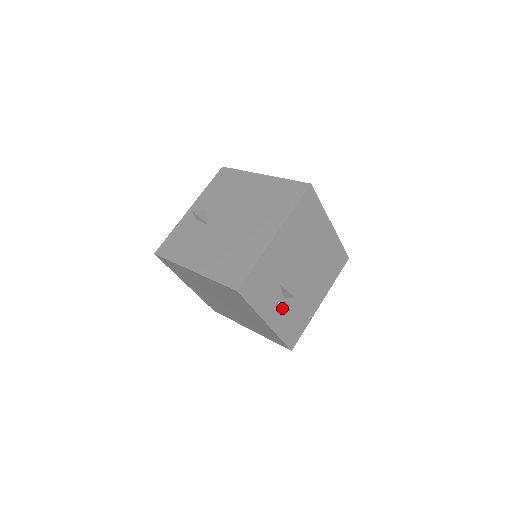
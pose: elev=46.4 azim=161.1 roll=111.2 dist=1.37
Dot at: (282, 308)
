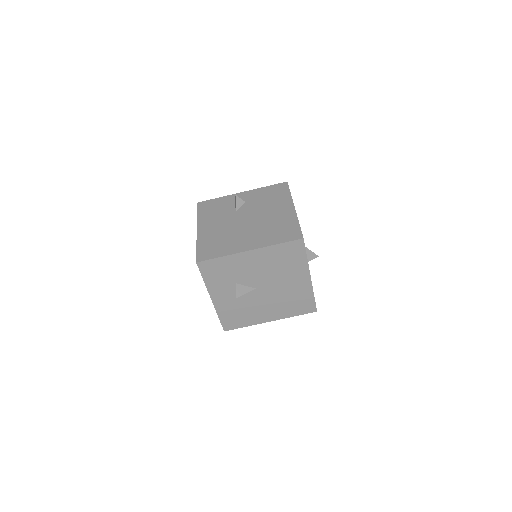
Dot at: (230, 299)
